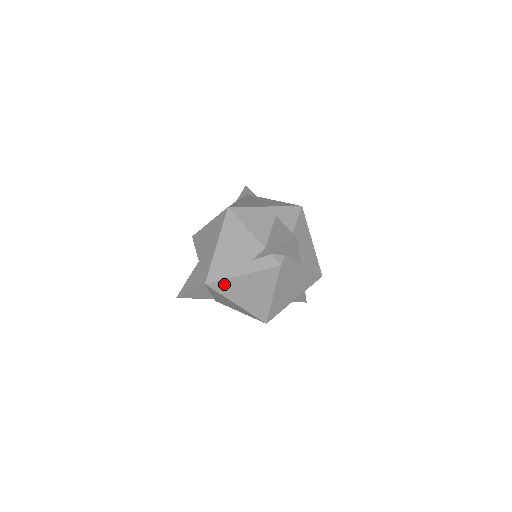
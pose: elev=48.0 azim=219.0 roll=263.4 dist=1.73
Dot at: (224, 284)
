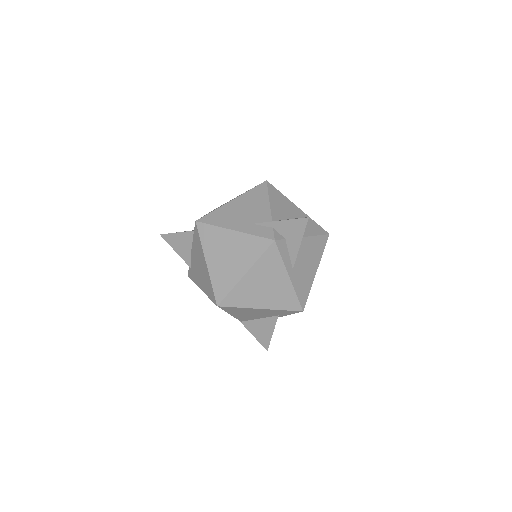
Dot at: (211, 231)
